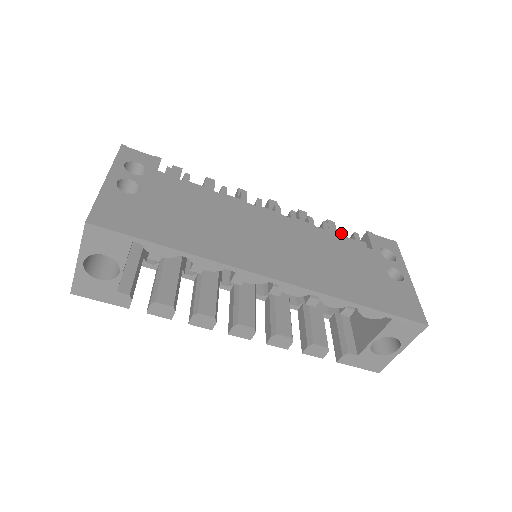
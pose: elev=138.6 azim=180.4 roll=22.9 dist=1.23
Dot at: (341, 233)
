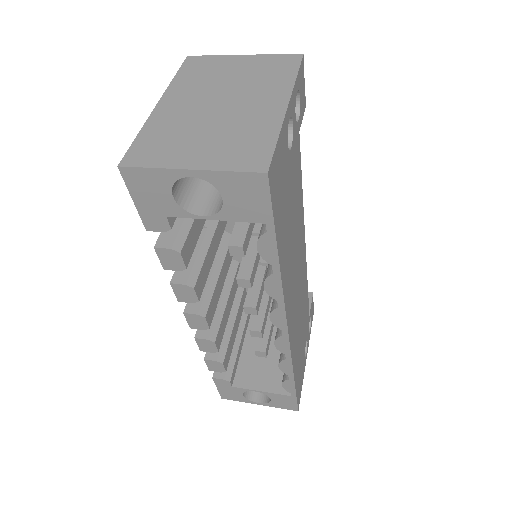
Dot at: occluded
